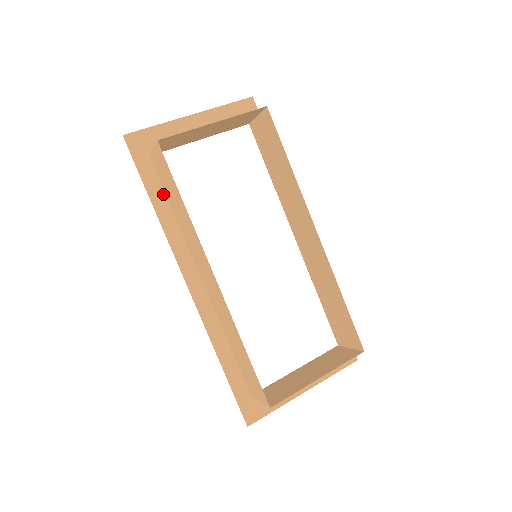
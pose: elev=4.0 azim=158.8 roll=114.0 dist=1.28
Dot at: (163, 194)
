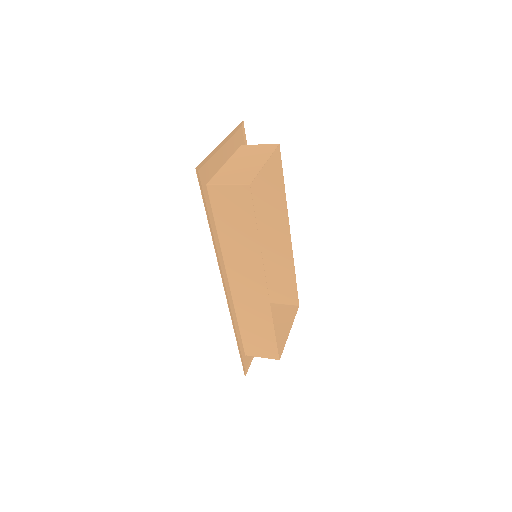
Dot at: (213, 217)
